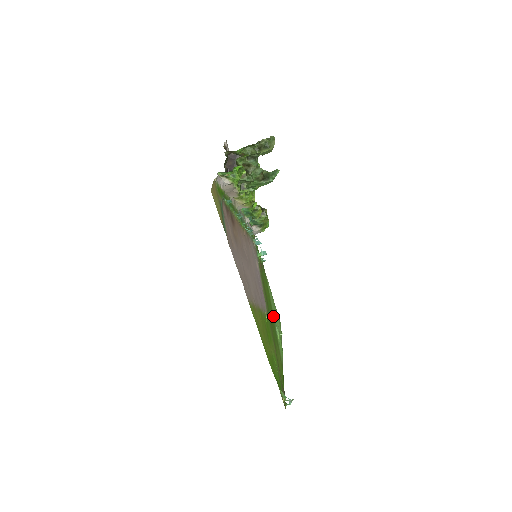
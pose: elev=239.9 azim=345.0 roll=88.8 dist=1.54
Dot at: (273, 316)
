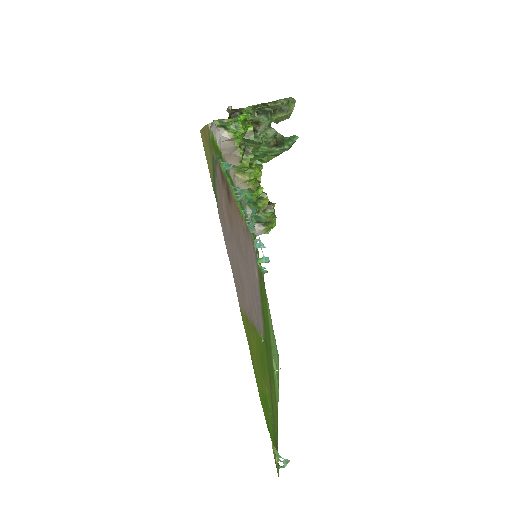
Dot at: (270, 344)
